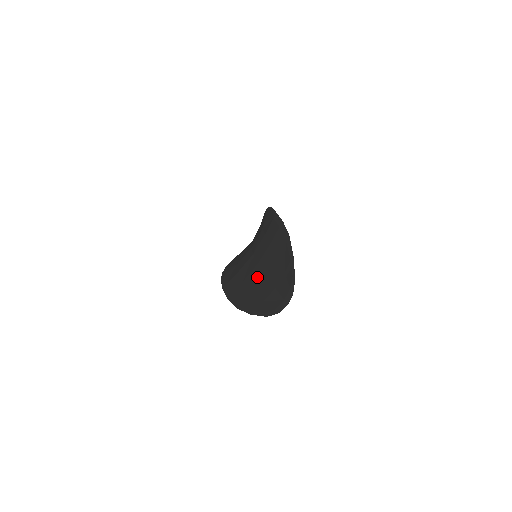
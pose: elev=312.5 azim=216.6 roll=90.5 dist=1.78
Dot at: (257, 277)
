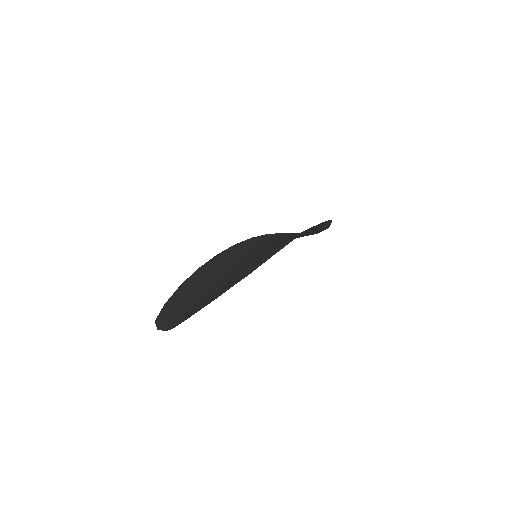
Dot at: (214, 278)
